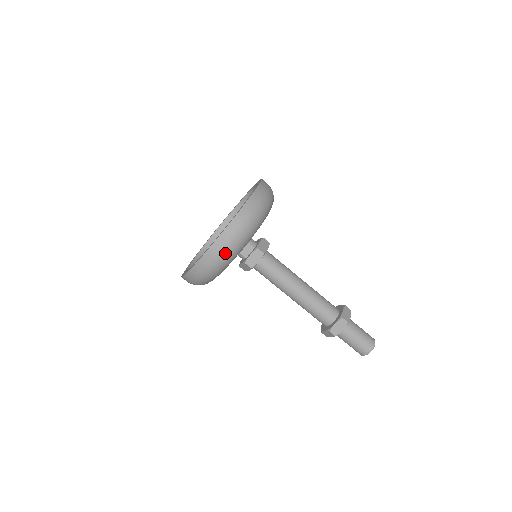
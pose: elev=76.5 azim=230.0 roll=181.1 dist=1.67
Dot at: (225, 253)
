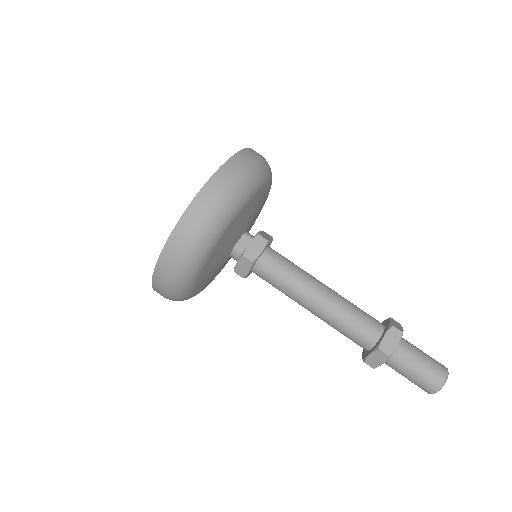
Dot at: (216, 206)
